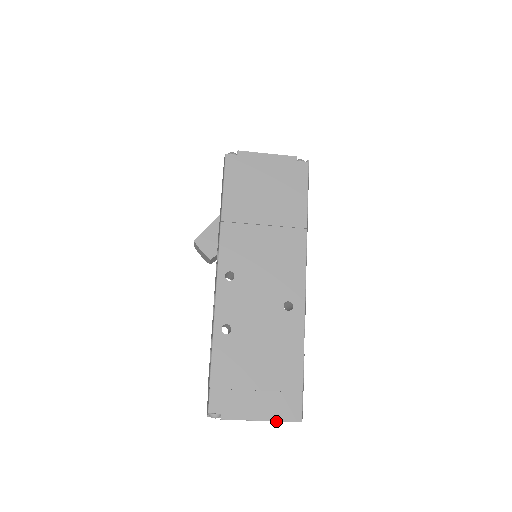
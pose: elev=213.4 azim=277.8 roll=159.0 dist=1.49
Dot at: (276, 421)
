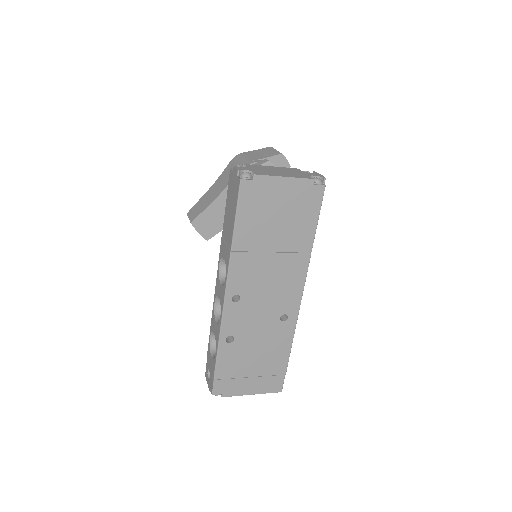
Dot at: (263, 393)
